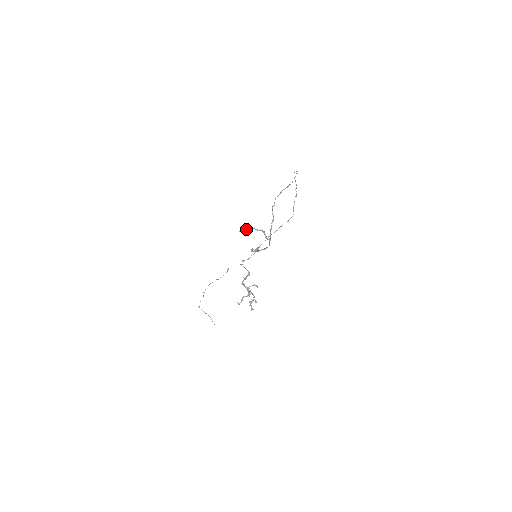
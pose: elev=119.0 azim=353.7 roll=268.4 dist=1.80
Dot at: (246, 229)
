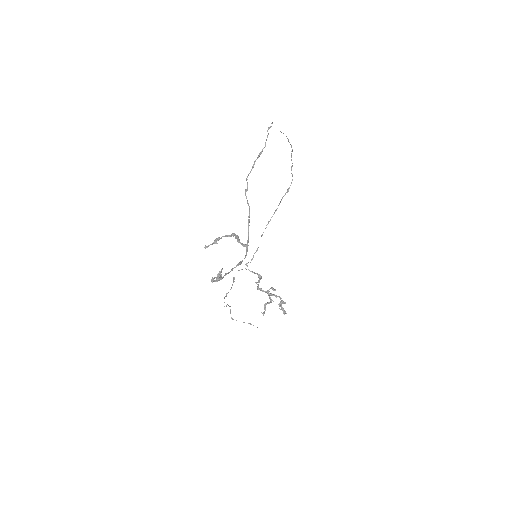
Dot at: (214, 240)
